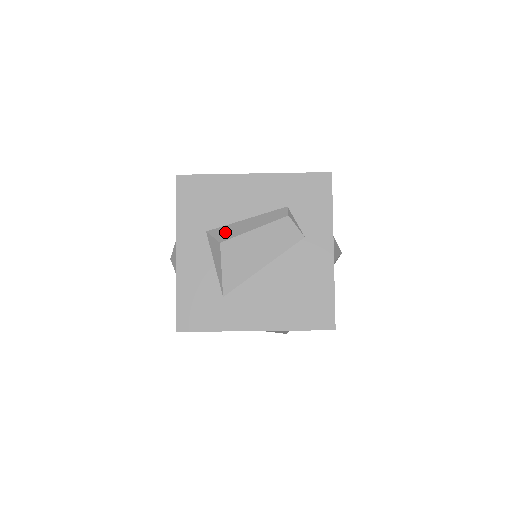
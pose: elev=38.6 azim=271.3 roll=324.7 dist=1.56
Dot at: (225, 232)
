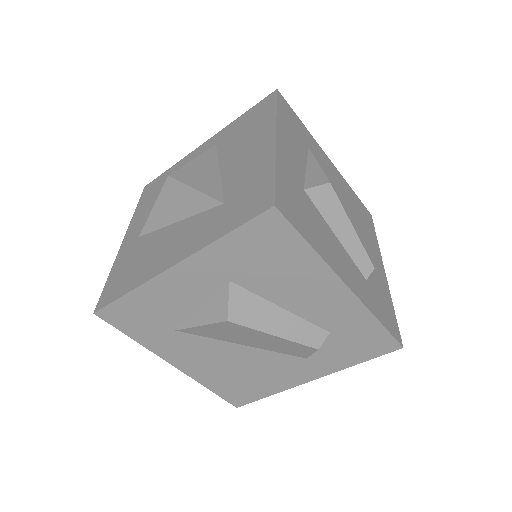
Dot at: (246, 307)
